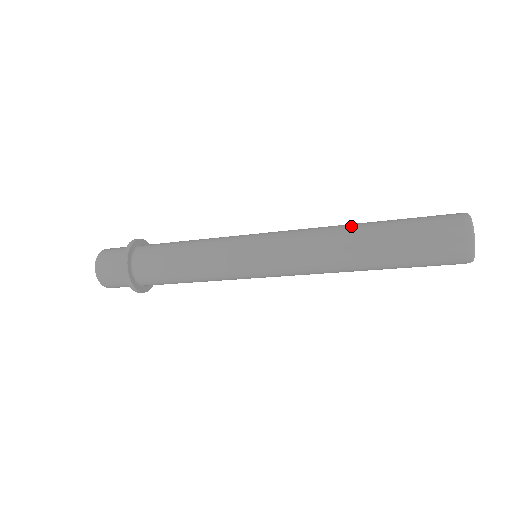
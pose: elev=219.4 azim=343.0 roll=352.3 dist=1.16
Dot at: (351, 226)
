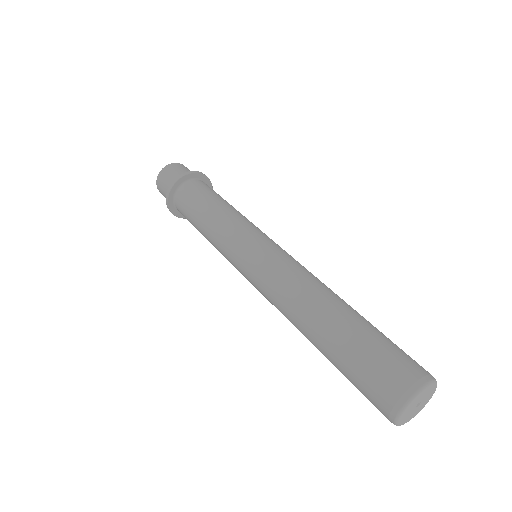
Dot at: (342, 299)
